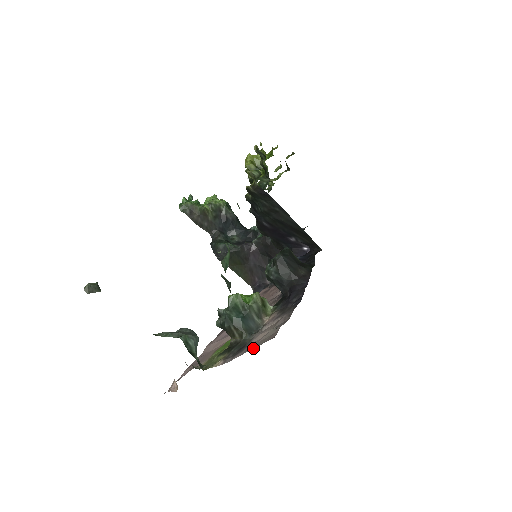
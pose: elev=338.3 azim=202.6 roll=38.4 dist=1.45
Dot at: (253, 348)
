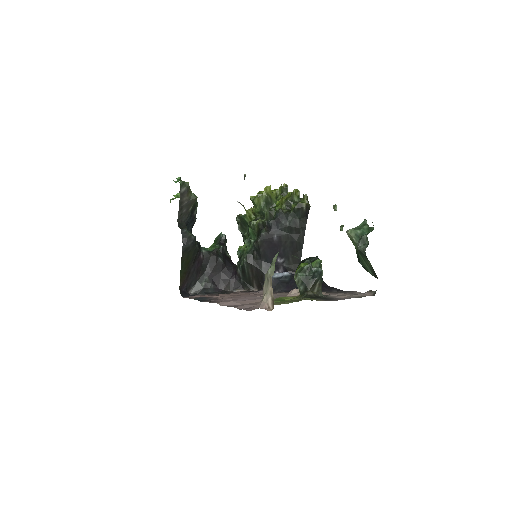
Dot at: (357, 297)
